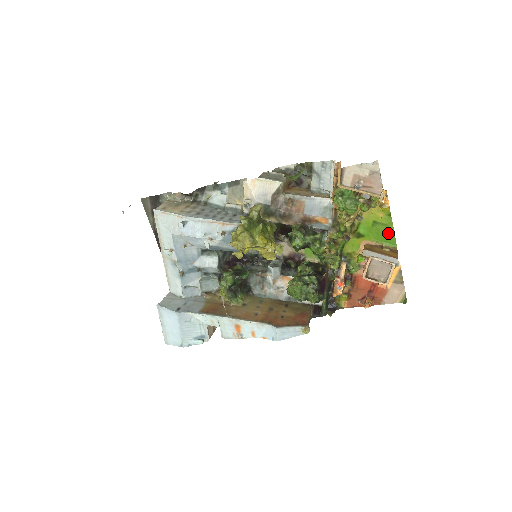
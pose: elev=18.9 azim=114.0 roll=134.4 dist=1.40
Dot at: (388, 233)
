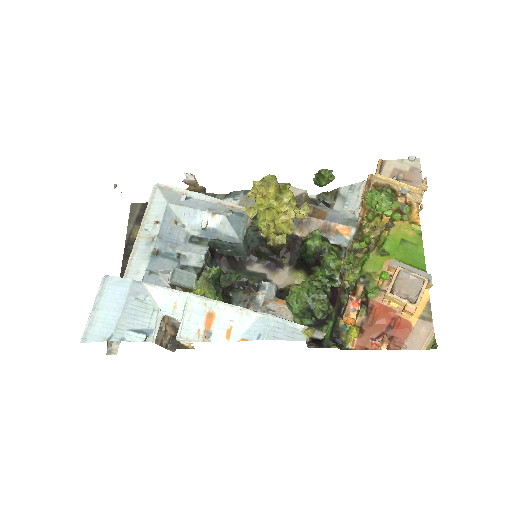
Dot at: (417, 254)
